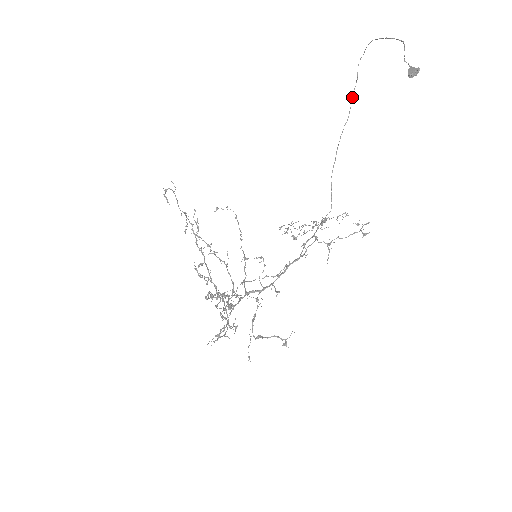
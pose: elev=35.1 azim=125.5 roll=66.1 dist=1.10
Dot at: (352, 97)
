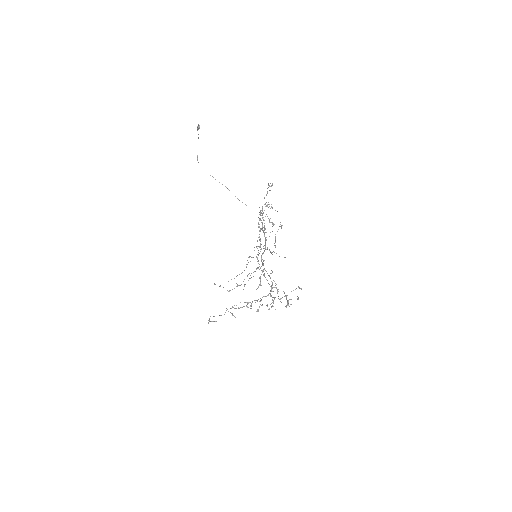
Dot at: (219, 182)
